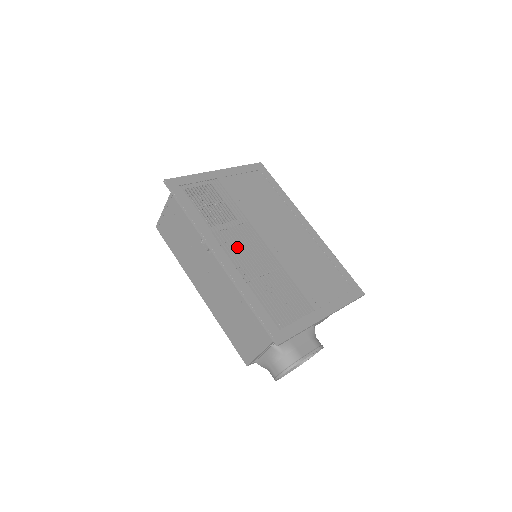
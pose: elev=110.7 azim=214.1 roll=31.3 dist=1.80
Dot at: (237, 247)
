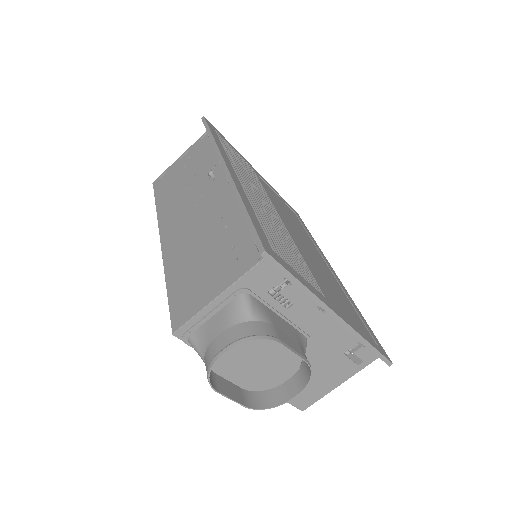
Dot at: occluded
